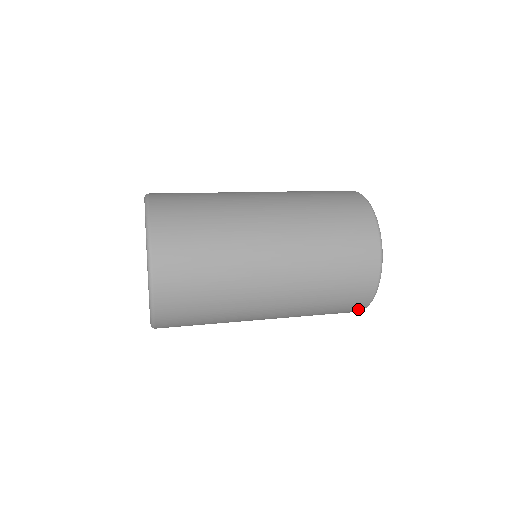
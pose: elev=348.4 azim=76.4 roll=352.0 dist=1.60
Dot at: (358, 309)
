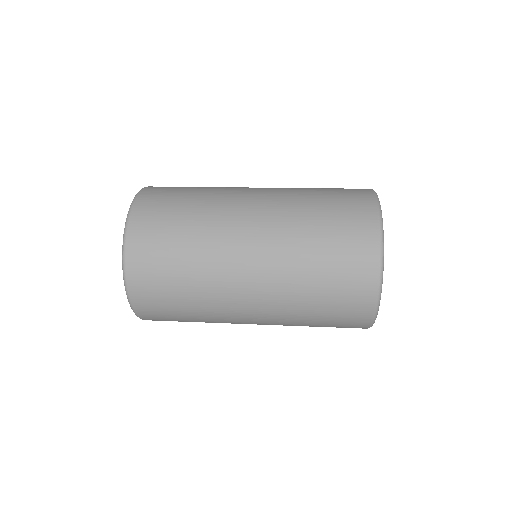
Dot at: occluded
